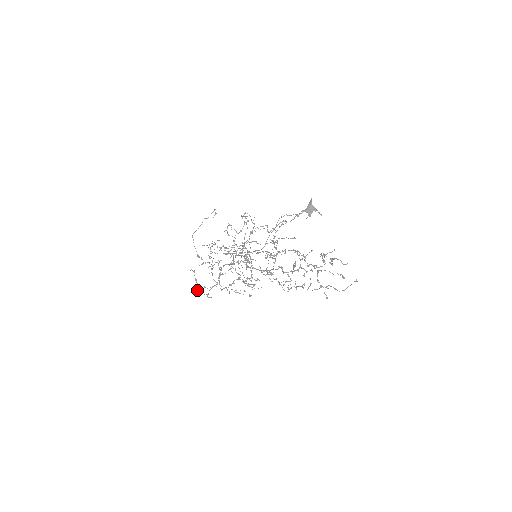
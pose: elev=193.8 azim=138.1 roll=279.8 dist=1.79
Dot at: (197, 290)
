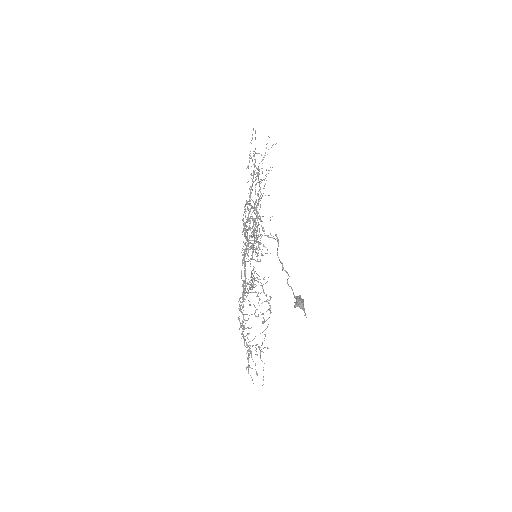
Dot at: (257, 172)
